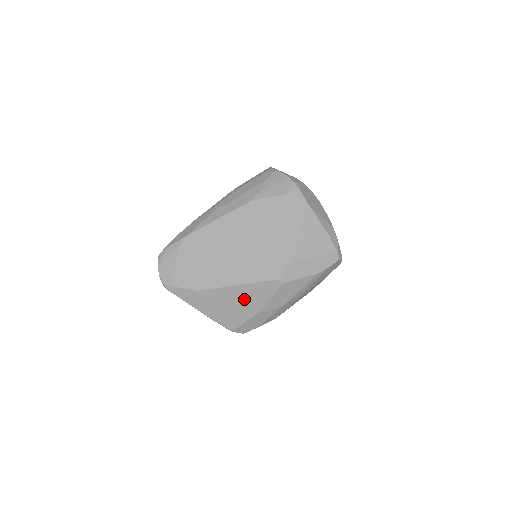
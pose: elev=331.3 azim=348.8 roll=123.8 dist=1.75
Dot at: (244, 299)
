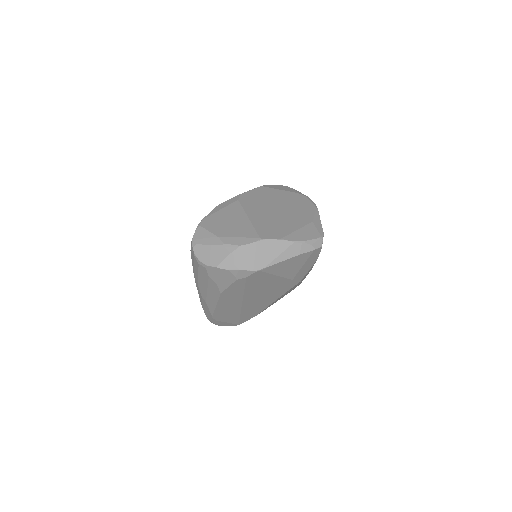
Dot at: occluded
